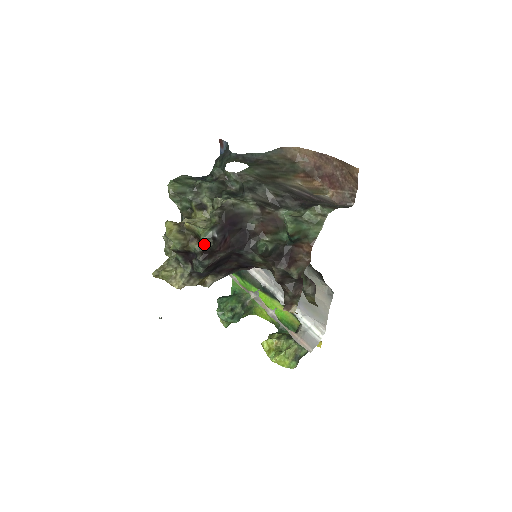
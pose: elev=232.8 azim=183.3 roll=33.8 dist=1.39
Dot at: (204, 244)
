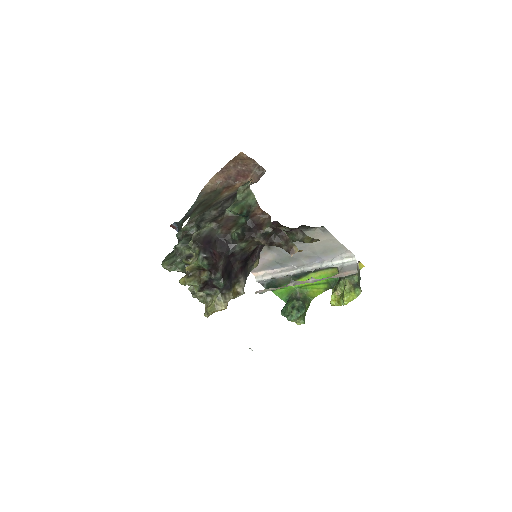
Dot at: (204, 266)
